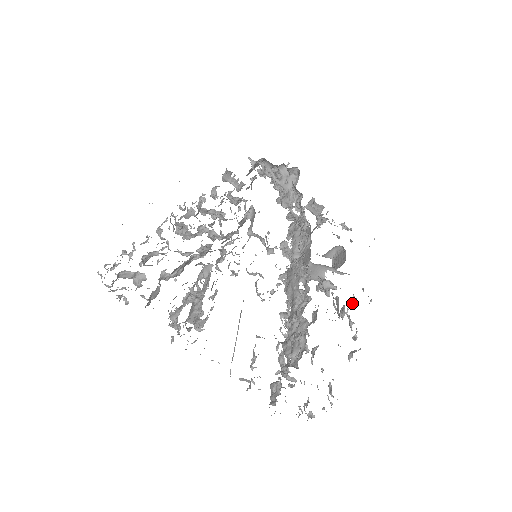
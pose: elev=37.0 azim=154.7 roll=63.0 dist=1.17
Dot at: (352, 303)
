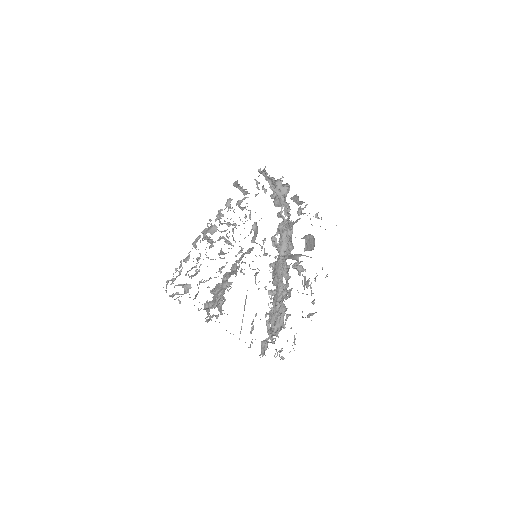
Dot at: occluded
